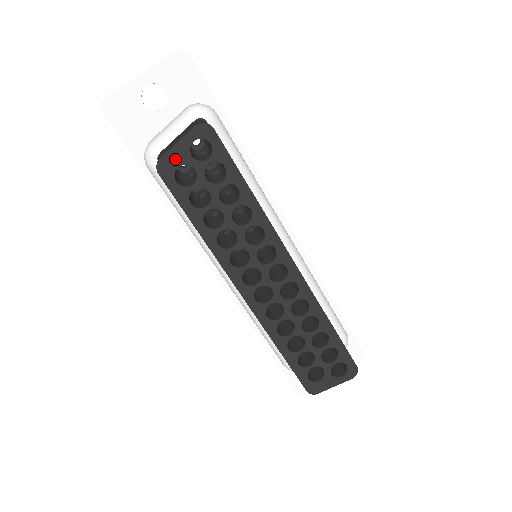
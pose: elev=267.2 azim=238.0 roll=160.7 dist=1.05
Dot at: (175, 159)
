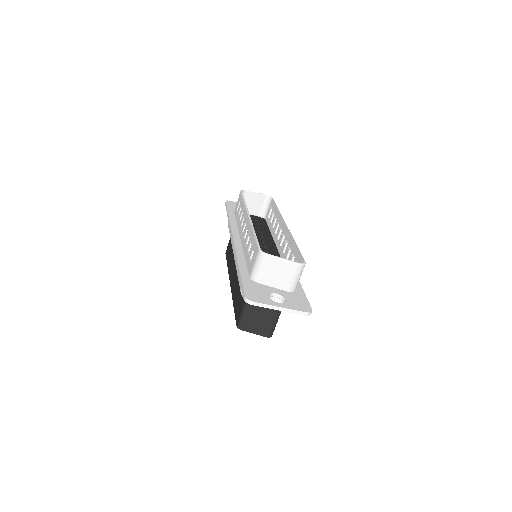
Dot at: occluded
